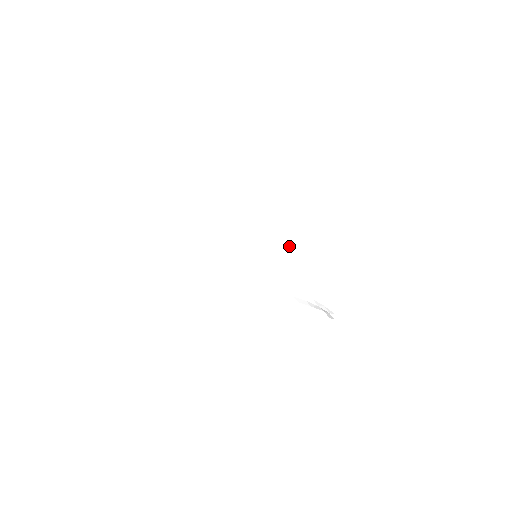
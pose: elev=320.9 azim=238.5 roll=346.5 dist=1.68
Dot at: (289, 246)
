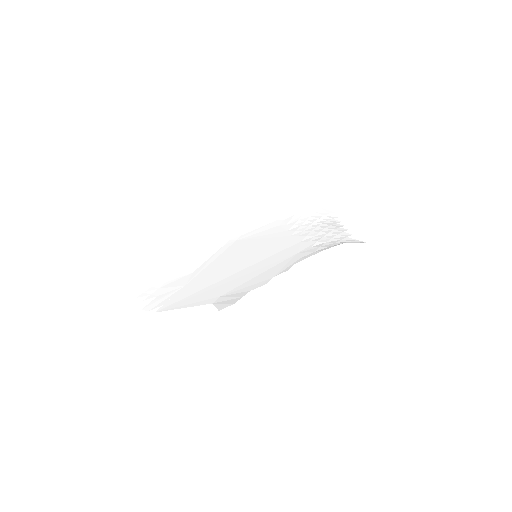
Dot at: (280, 232)
